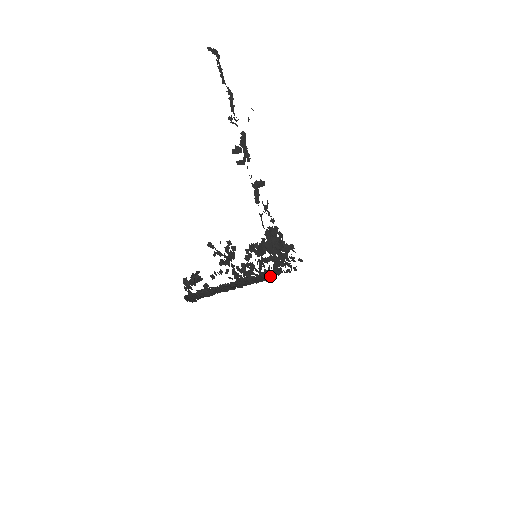
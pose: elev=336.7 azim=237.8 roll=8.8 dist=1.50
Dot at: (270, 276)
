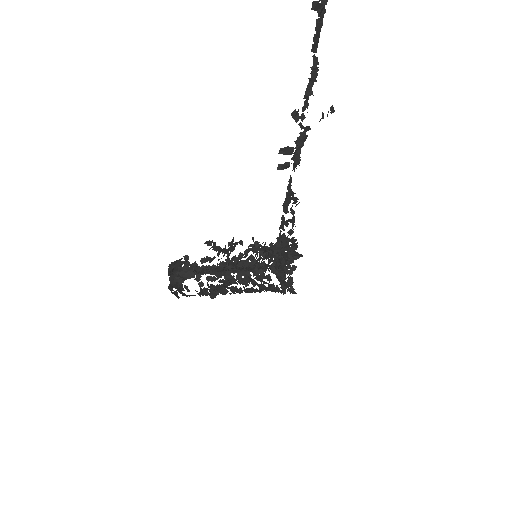
Dot at: (266, 266)
